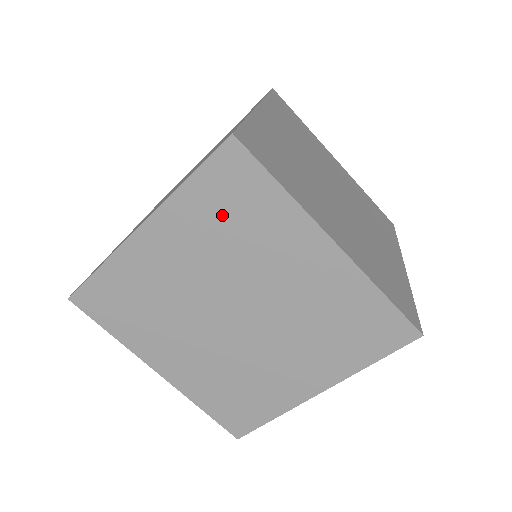
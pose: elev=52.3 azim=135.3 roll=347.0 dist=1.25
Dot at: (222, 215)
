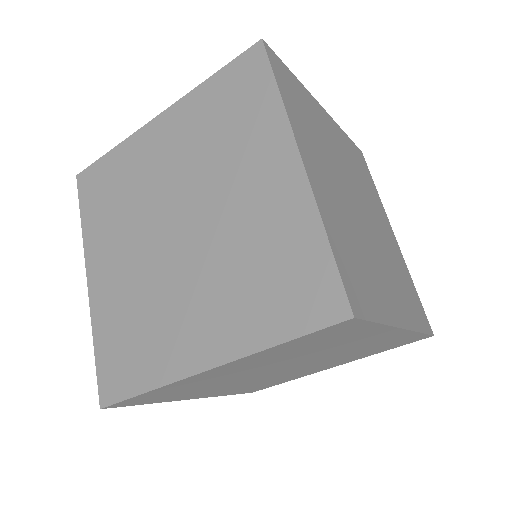
Dot at: (220, 113)
